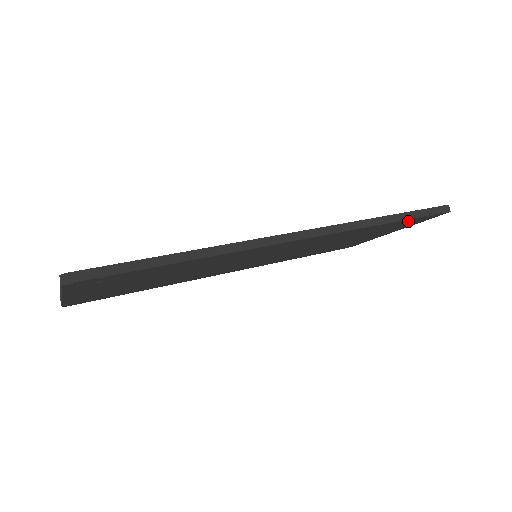
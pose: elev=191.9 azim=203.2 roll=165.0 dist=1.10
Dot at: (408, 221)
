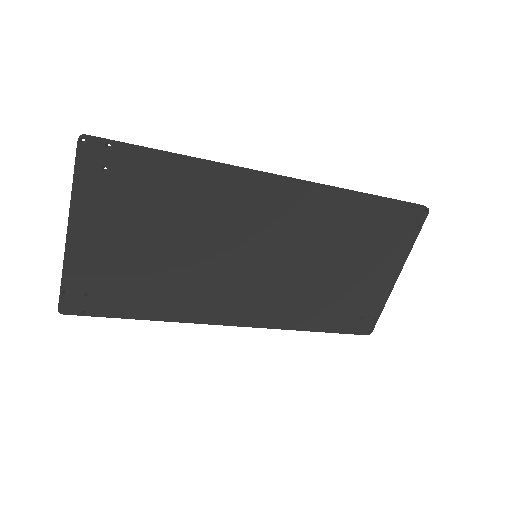
Dot at: (391, 215)
